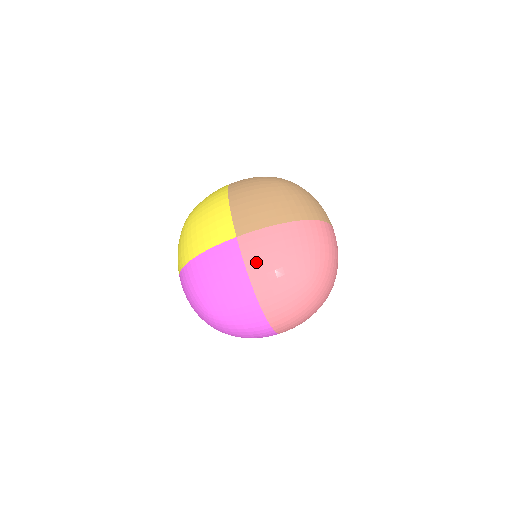
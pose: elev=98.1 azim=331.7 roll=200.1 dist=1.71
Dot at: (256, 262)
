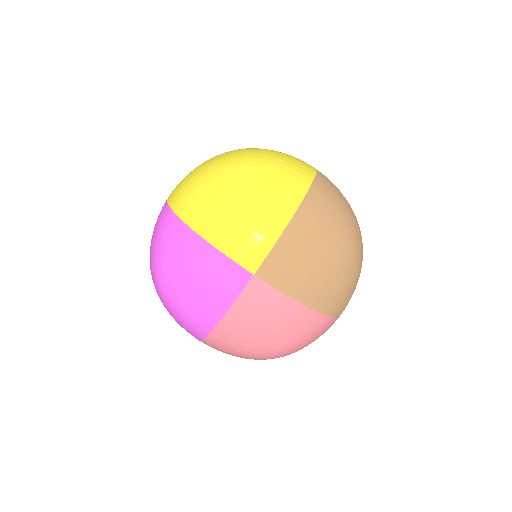
Dot at: (244, 314)
